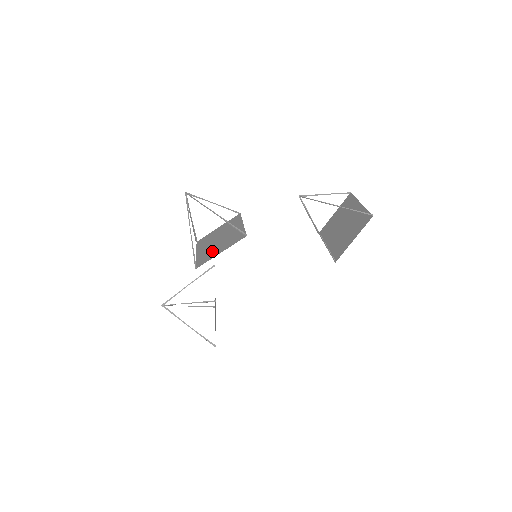
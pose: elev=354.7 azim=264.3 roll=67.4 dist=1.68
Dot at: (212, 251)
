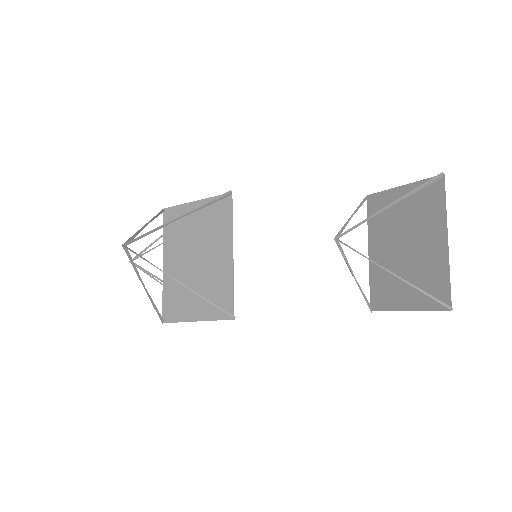
Dot at: (184, 294)
